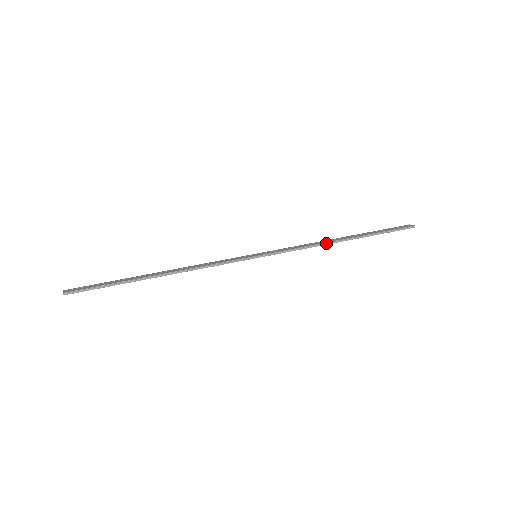
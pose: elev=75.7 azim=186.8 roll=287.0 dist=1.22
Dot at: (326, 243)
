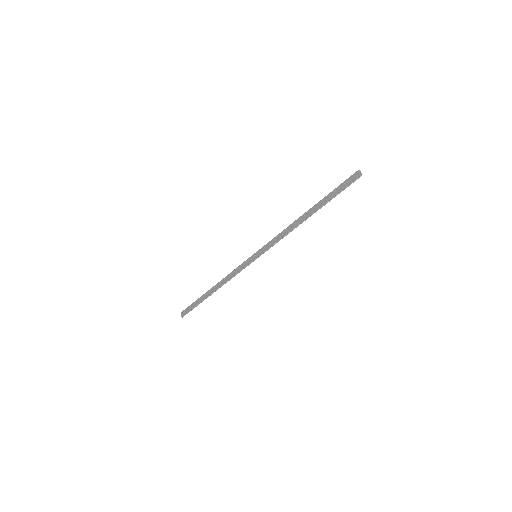
Dot at: (295, 227)
